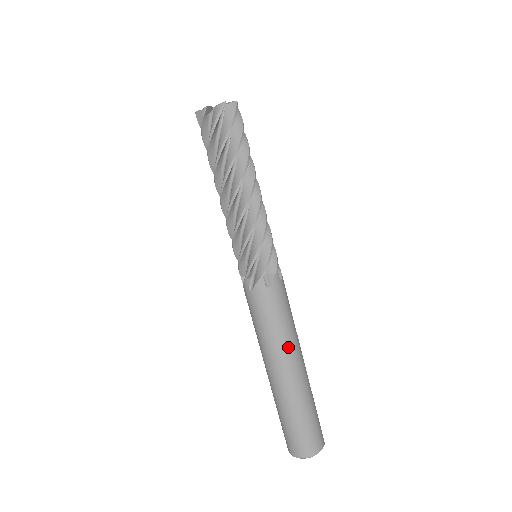
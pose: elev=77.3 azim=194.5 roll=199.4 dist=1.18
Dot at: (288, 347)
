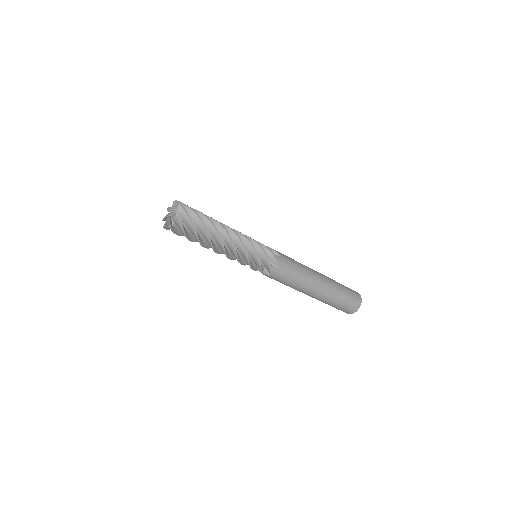
Dot at: (309, 280)
